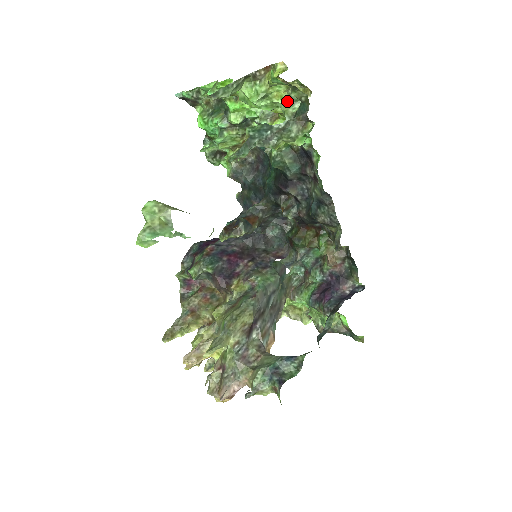
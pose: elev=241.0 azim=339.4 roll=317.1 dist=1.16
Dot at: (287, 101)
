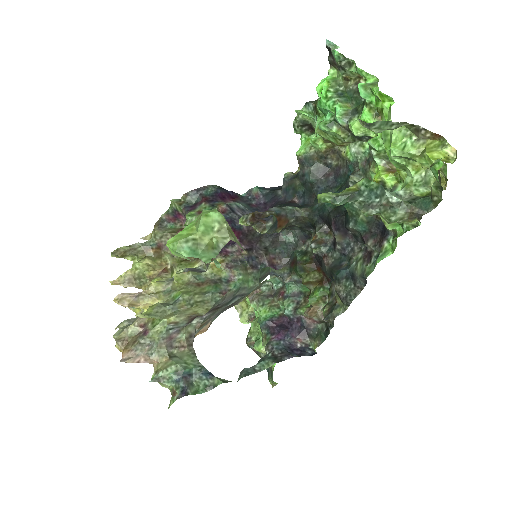
Dot at: (419, 178)
